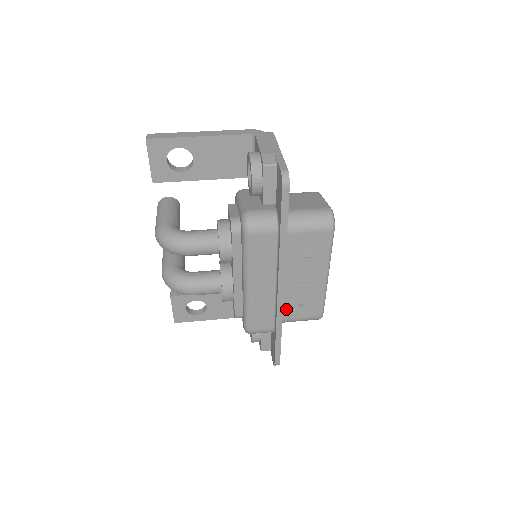
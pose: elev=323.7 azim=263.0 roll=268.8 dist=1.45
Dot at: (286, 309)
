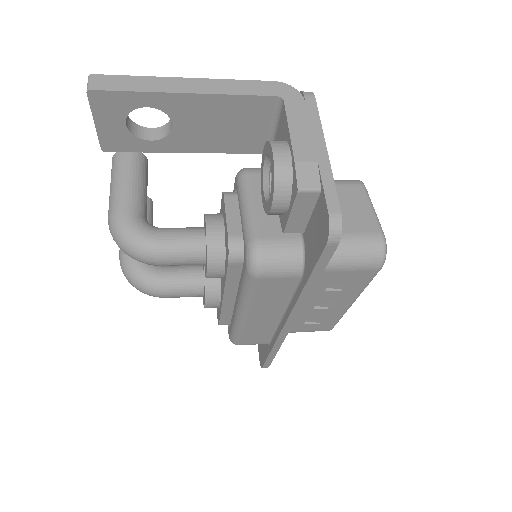
Dot at: occluded
